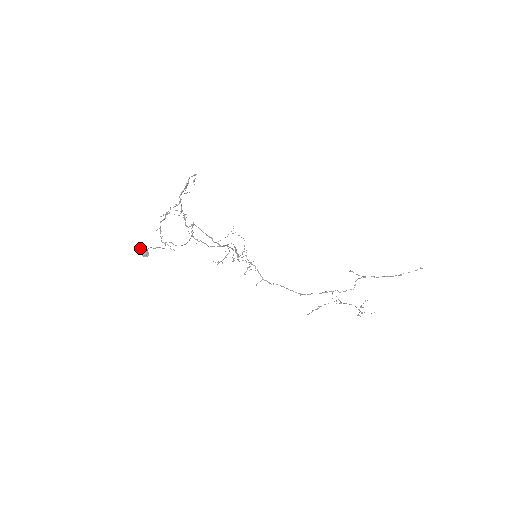
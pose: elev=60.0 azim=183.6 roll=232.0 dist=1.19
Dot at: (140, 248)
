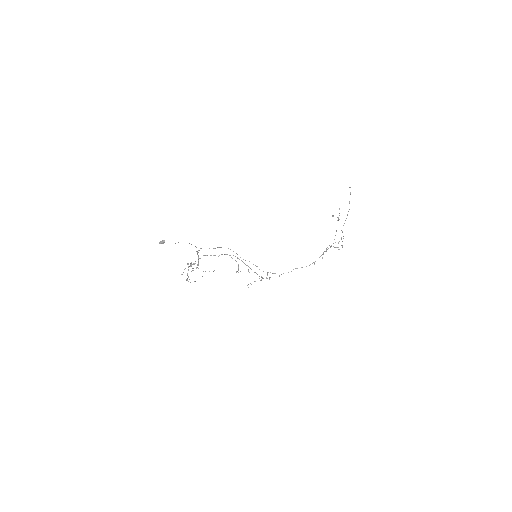
Dot at: (159, 242)
